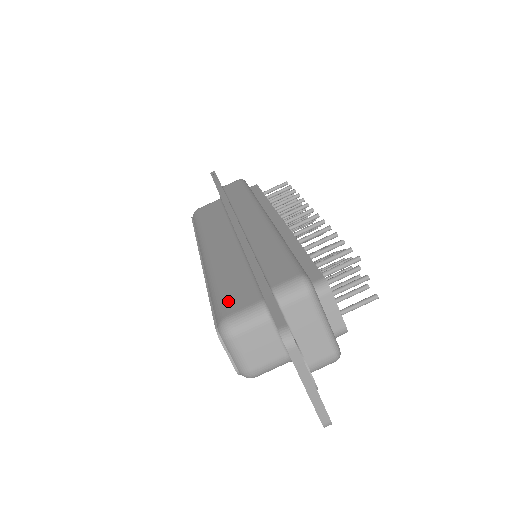
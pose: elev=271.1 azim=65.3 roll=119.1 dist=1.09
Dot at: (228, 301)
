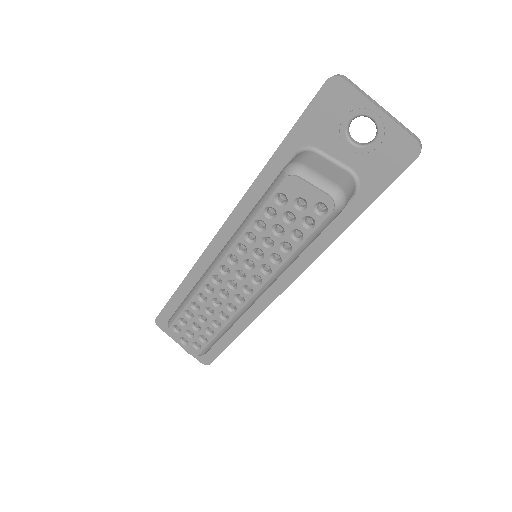
Dot at: occluded
